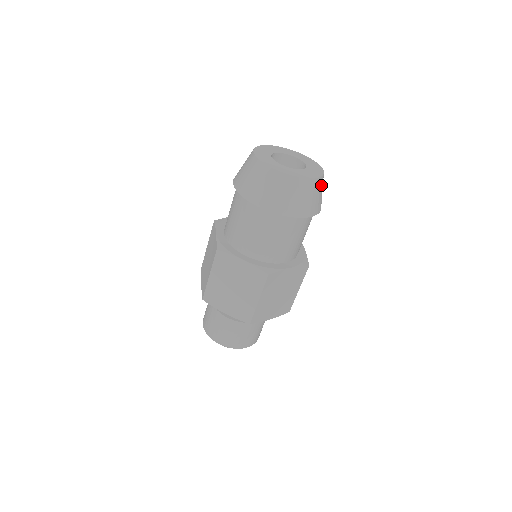
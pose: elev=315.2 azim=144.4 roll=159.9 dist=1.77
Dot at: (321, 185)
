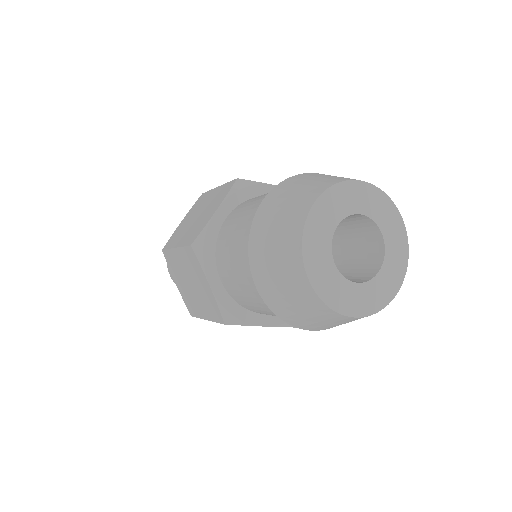
Dot at: occluded
